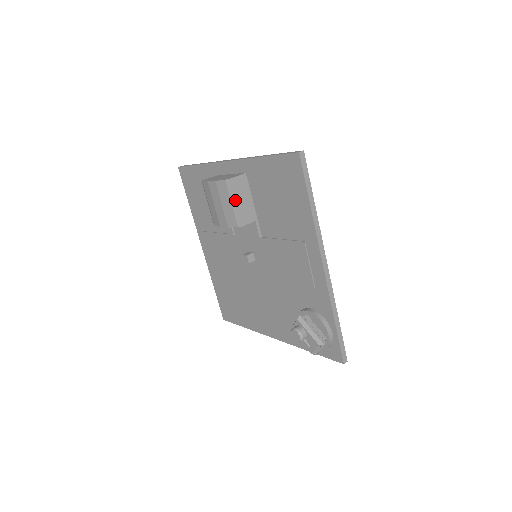
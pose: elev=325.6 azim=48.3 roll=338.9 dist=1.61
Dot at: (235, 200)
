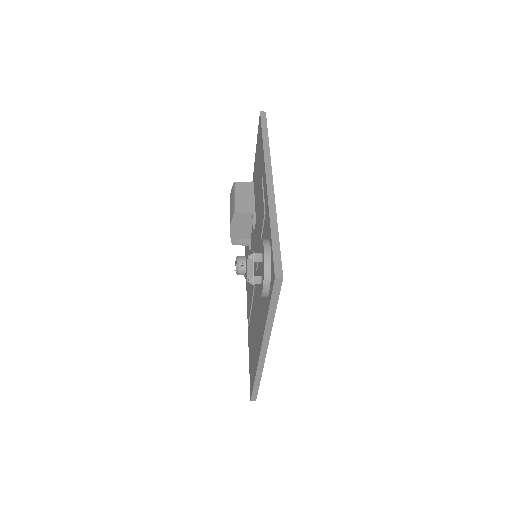
Dot at: (235, 195)
